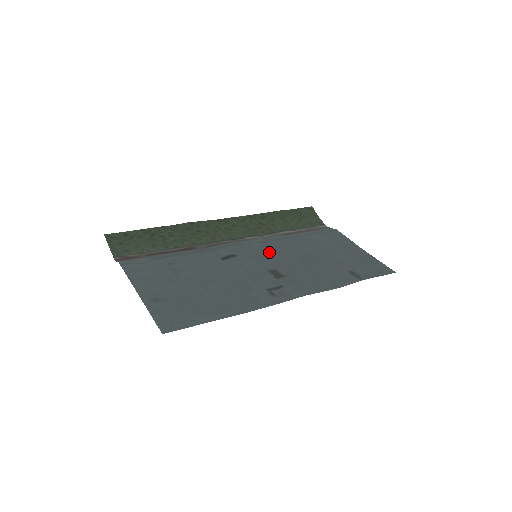
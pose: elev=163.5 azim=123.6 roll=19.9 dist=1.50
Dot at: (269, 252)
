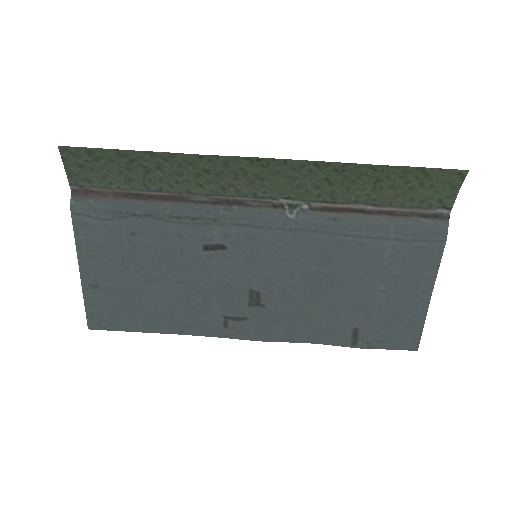
Dot at: (279, 257)
